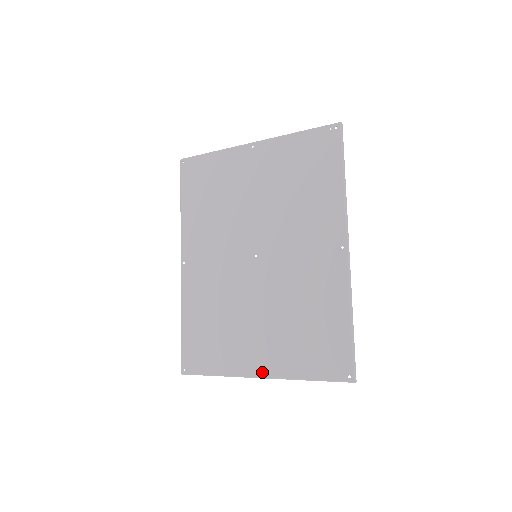
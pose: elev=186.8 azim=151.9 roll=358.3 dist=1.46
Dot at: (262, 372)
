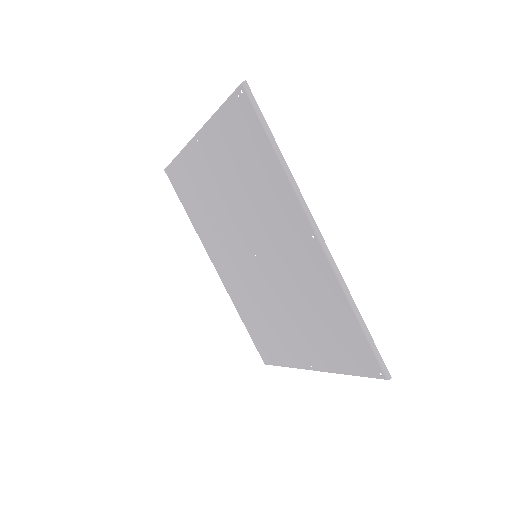
Dot at: (313, 366)
